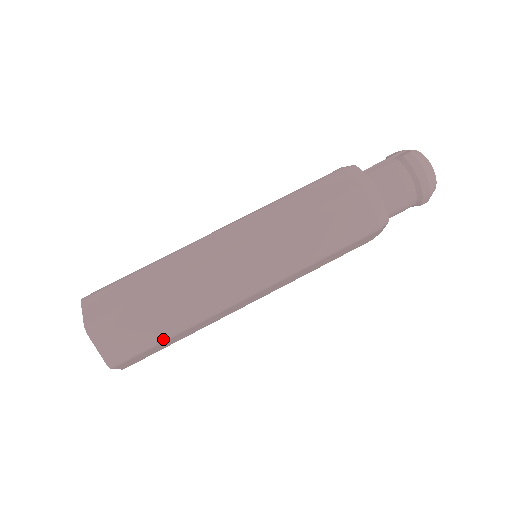
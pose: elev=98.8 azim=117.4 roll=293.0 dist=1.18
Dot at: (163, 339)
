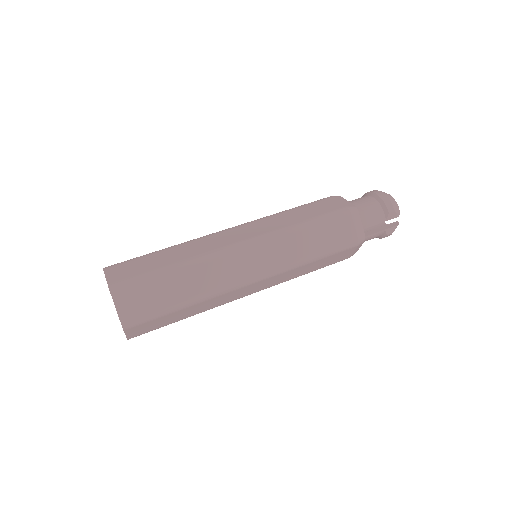
Dot at: (162, 272)
